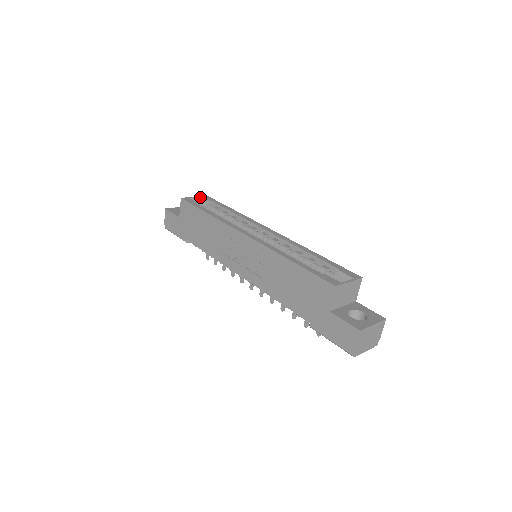
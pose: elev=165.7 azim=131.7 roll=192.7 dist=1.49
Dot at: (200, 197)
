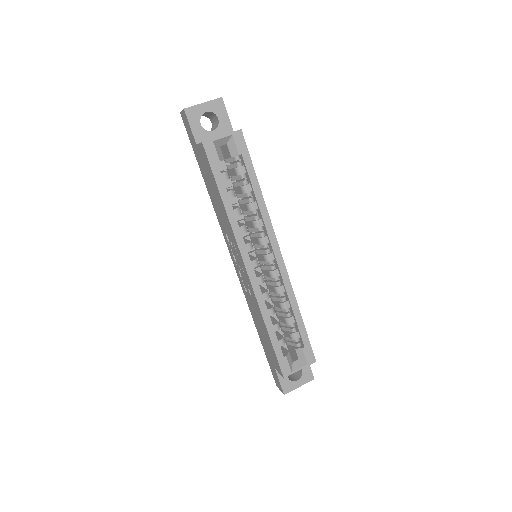
Dot at: (230, 136)
